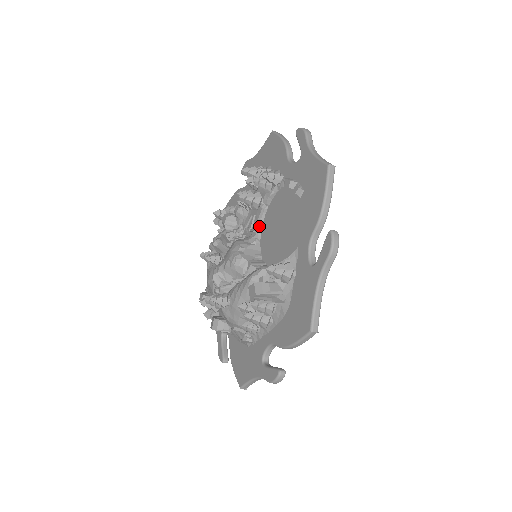
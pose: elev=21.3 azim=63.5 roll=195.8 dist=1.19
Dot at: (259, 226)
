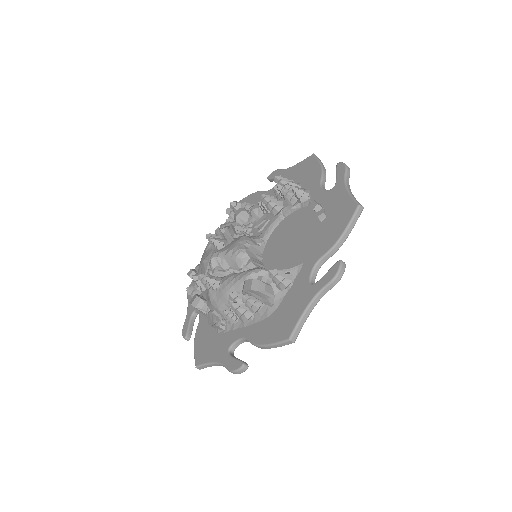
Dot at: (270, 231)
